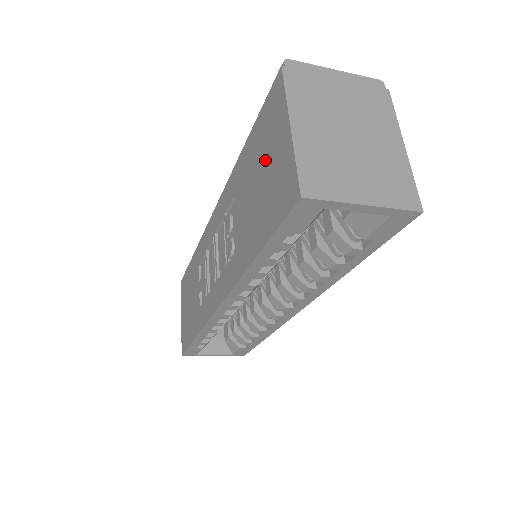
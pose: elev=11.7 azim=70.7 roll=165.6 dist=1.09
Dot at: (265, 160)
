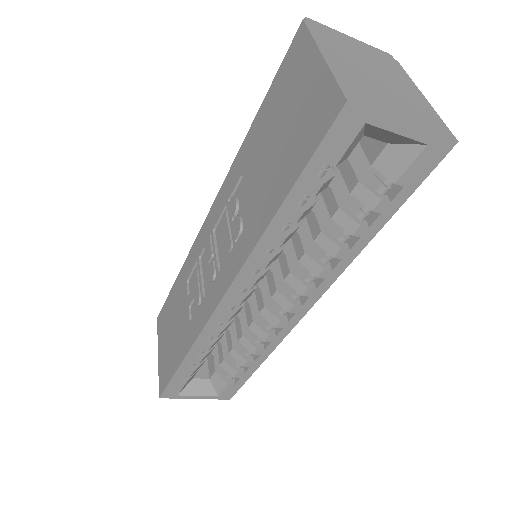
Dot at: (287, 109)
